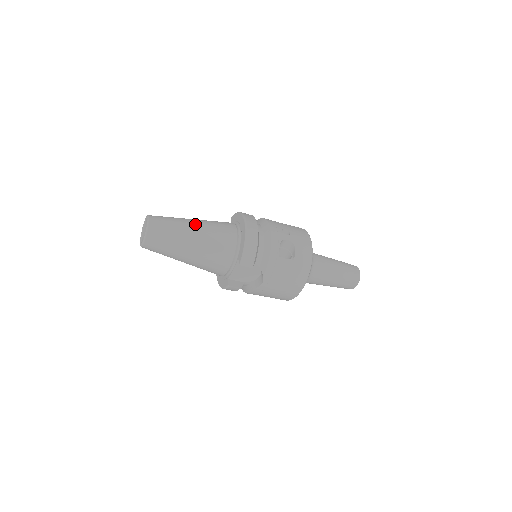
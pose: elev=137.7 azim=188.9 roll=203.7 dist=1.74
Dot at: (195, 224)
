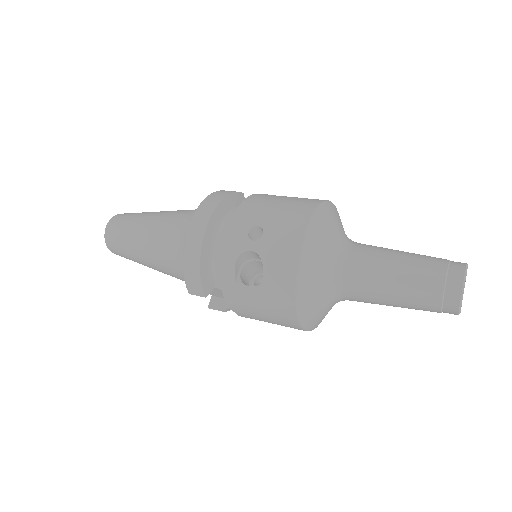
Dot at: (148, 227)
